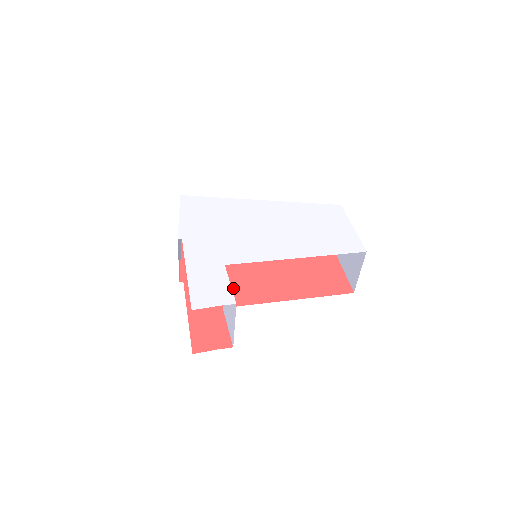
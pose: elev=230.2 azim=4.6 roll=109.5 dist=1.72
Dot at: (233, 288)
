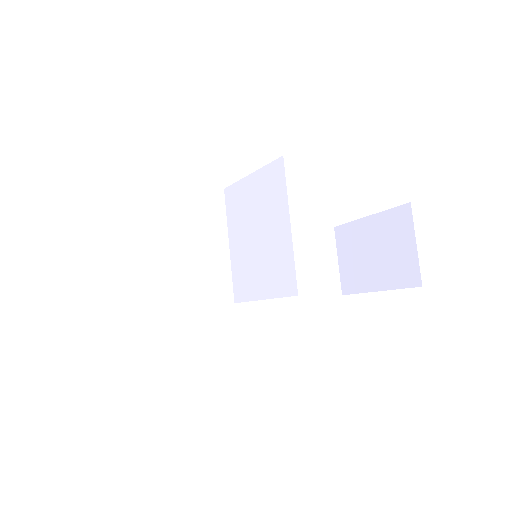
Dot at: occluded
